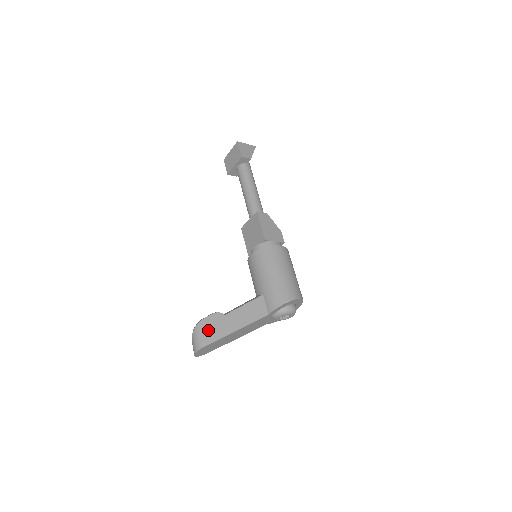
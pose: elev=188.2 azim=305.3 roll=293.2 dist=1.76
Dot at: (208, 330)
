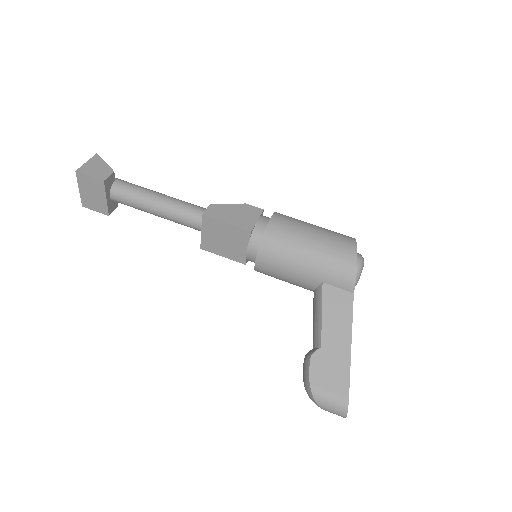
Dot at: (329, 383)
